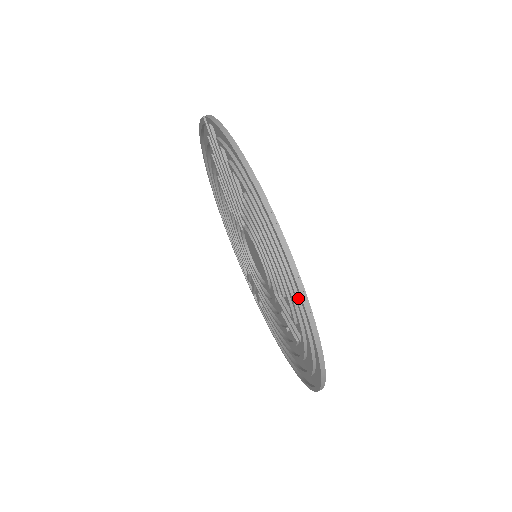
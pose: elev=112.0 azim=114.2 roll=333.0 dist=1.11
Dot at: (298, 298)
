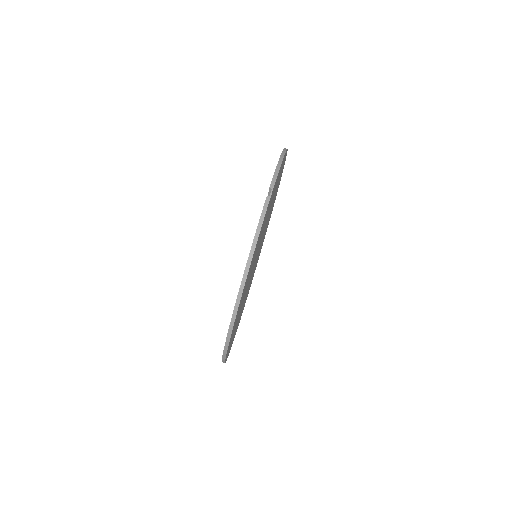
Dot at: occluded
